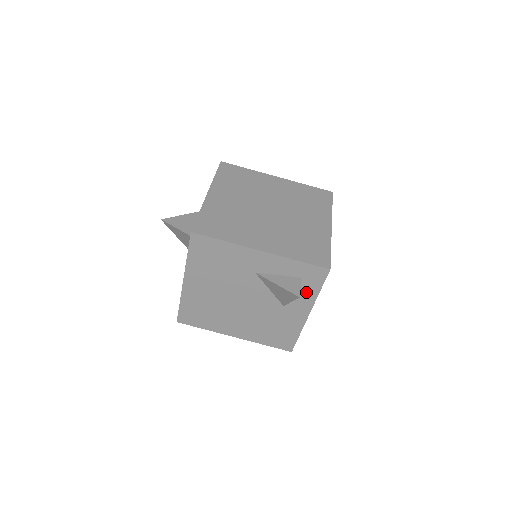
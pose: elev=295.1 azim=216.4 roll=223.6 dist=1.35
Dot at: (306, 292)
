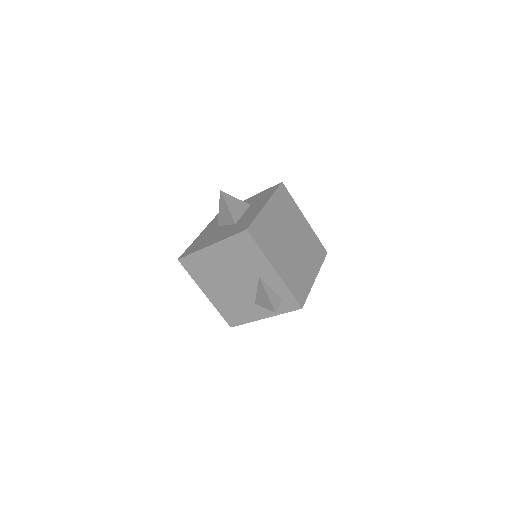
Dot at: occluded
